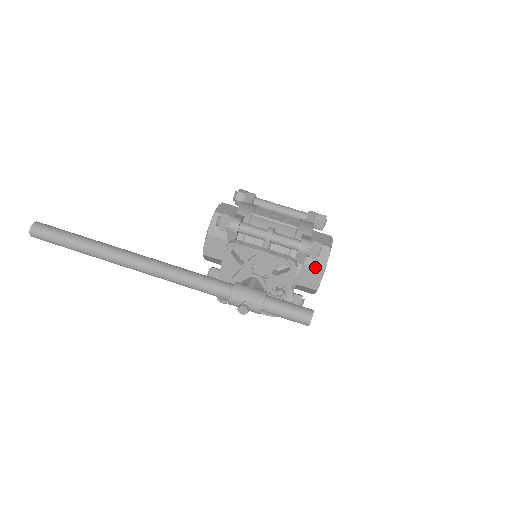
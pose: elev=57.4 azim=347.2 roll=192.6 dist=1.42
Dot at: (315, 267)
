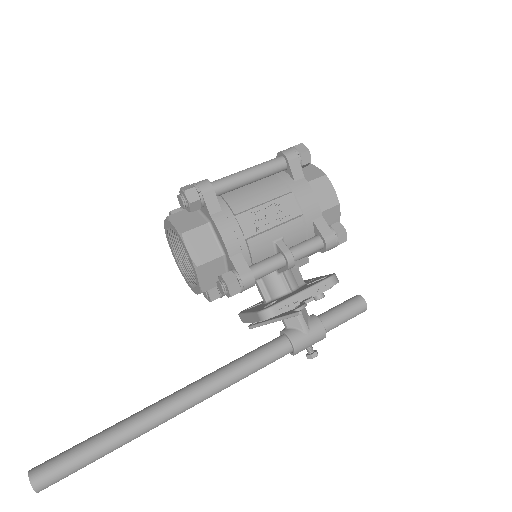
Dot at: occluded
